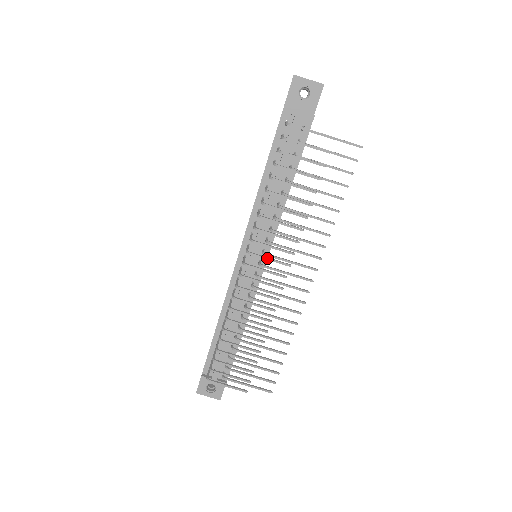
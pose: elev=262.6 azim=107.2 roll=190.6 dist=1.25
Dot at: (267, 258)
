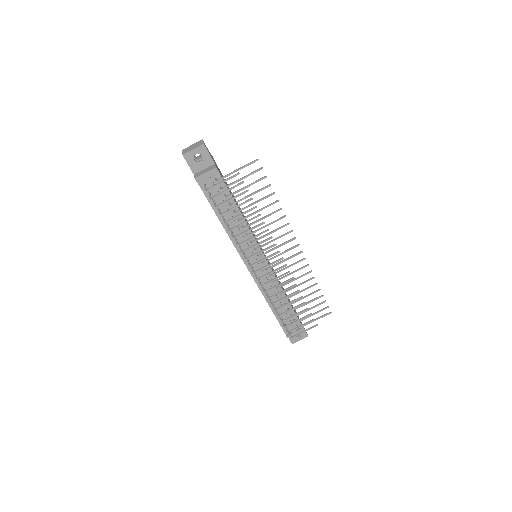
Dot at: (263, 259)
